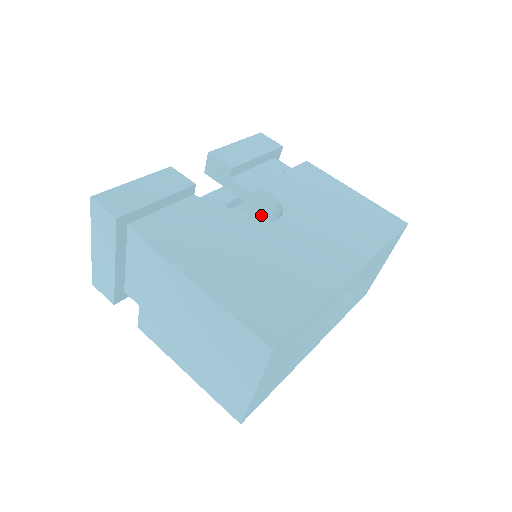
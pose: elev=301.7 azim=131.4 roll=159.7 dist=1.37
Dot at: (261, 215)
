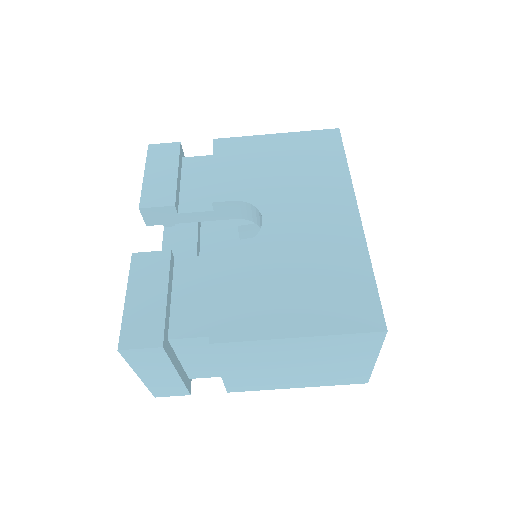
Dot at: occluded
